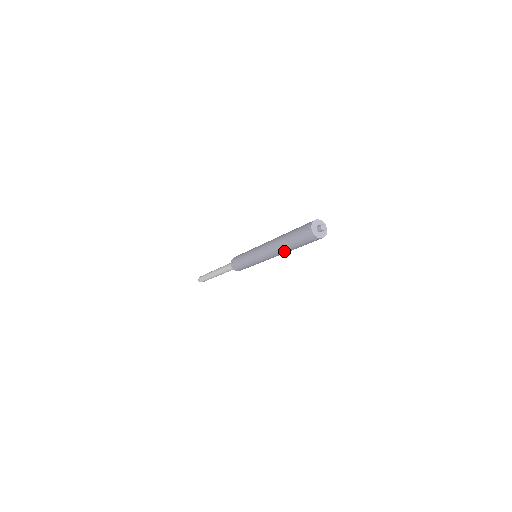
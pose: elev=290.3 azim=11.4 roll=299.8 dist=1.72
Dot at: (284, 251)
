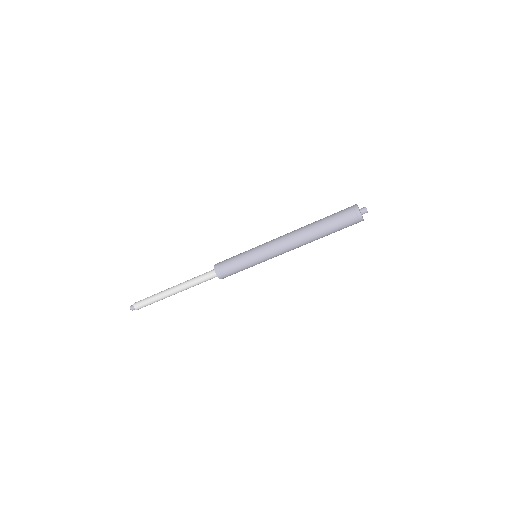
Dot at: (311, 241)
